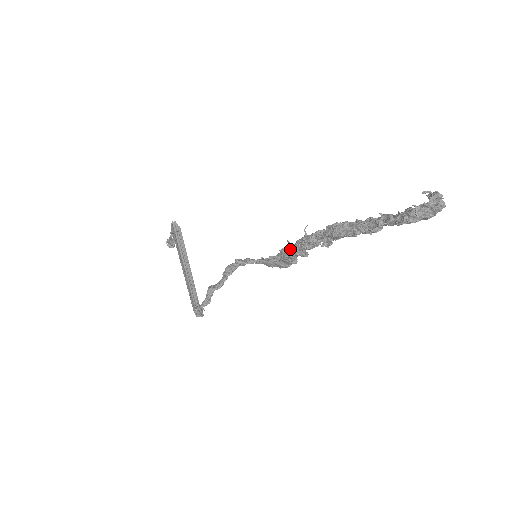
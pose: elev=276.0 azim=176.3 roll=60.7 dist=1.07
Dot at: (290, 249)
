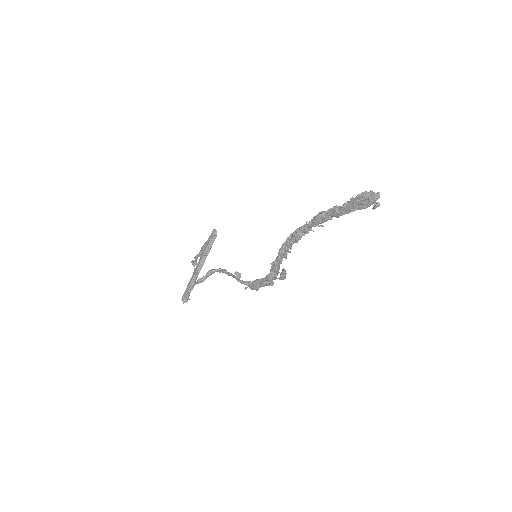
Dot at: (282, 248)
